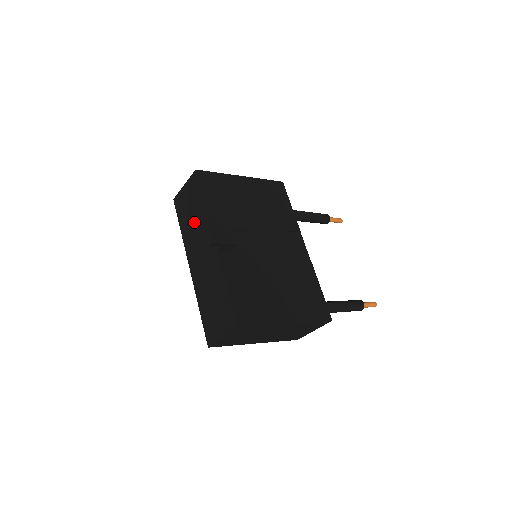
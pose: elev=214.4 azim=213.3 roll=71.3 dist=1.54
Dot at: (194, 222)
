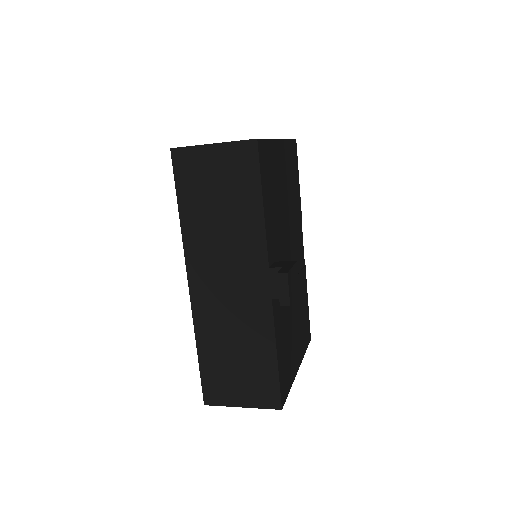
Dot at: (224, 224)
